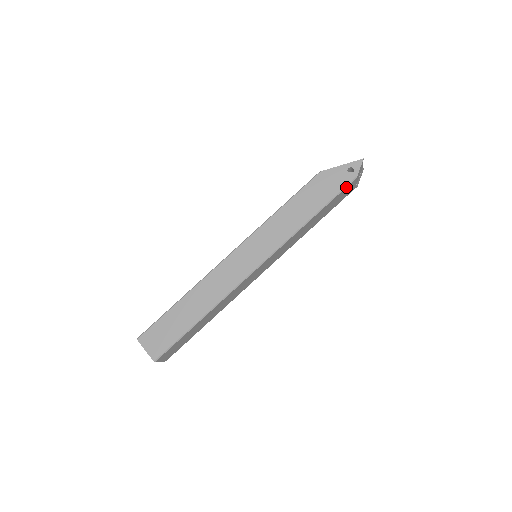
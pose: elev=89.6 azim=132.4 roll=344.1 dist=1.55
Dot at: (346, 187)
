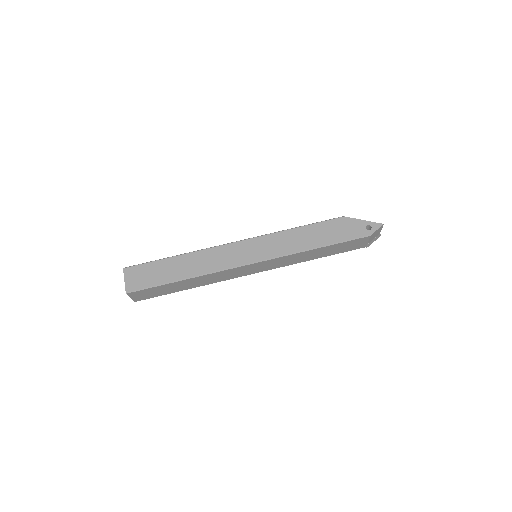
Dot at: (358, 238)
